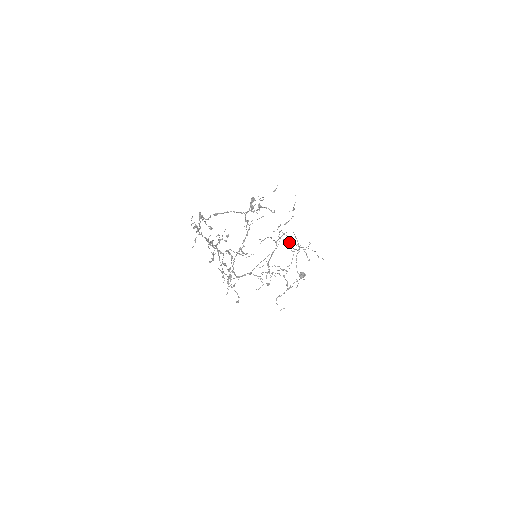
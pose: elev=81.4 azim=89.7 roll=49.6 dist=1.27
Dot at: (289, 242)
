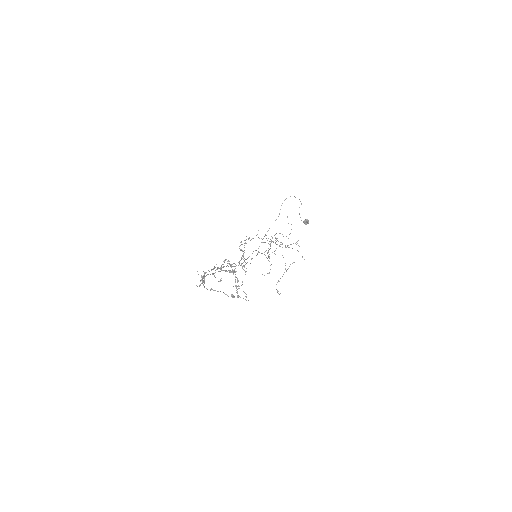
Dot at: occluded
